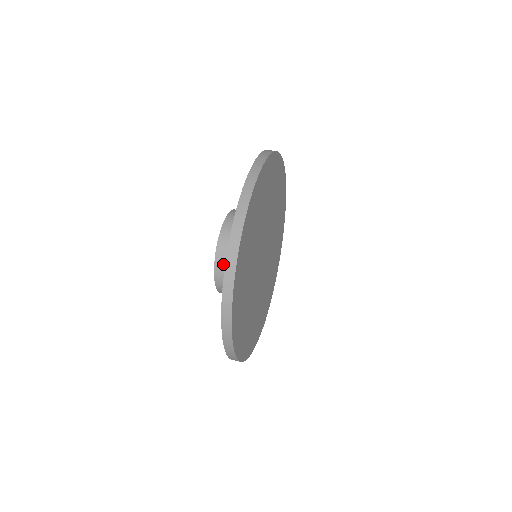
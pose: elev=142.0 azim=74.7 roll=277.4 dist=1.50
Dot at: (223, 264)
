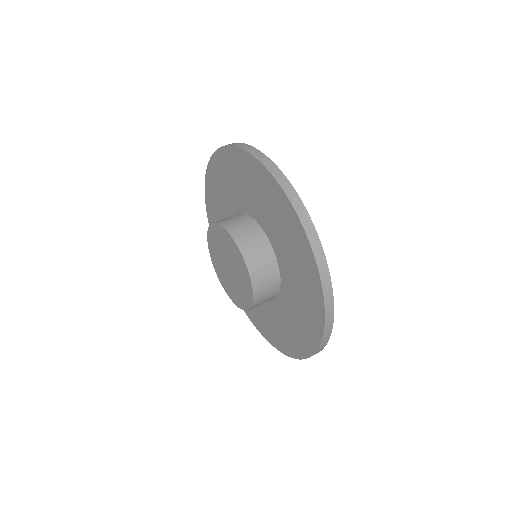
Dot at: (258, 271)
